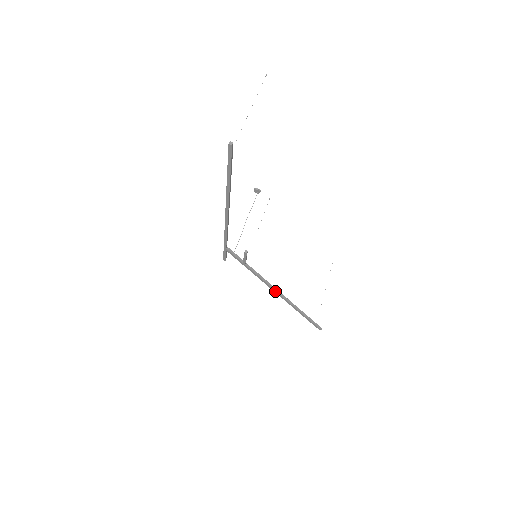
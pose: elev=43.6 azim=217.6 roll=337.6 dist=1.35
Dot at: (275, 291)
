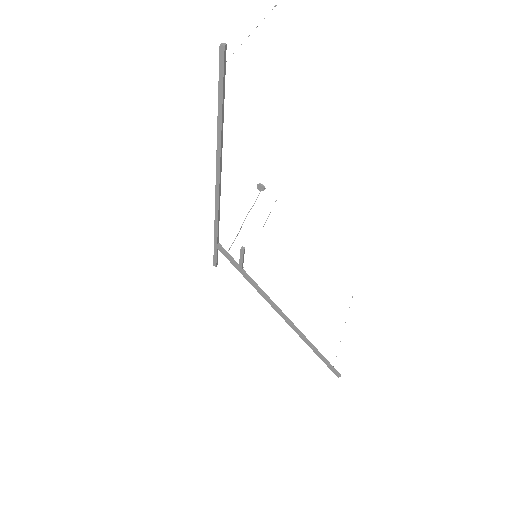
Dot at: (280, 314)
